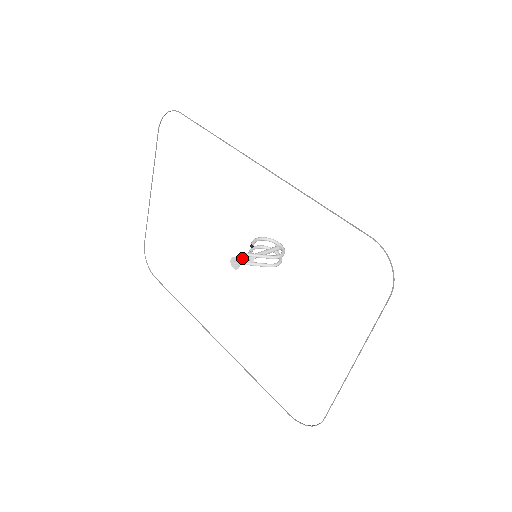
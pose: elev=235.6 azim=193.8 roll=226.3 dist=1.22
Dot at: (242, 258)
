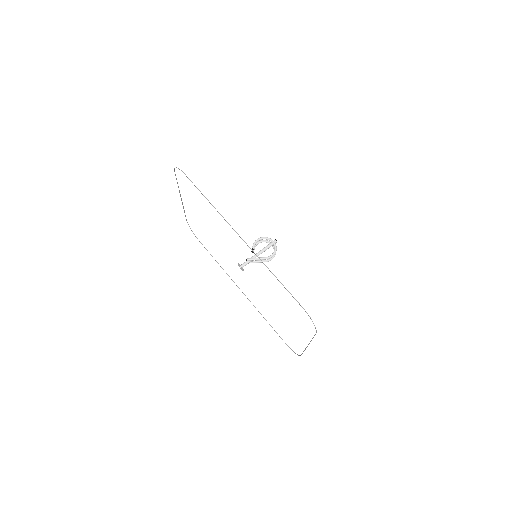
Dot at: (245, 262)
